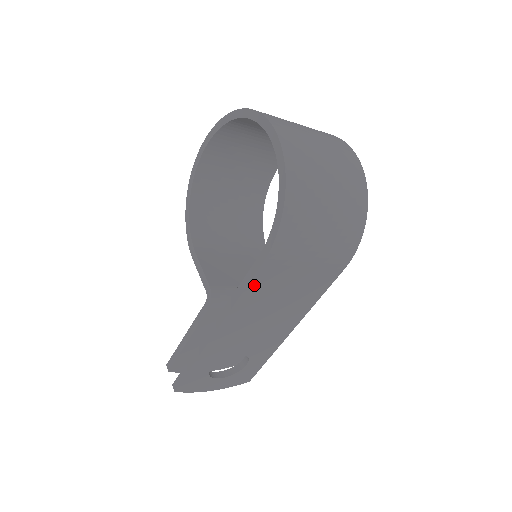
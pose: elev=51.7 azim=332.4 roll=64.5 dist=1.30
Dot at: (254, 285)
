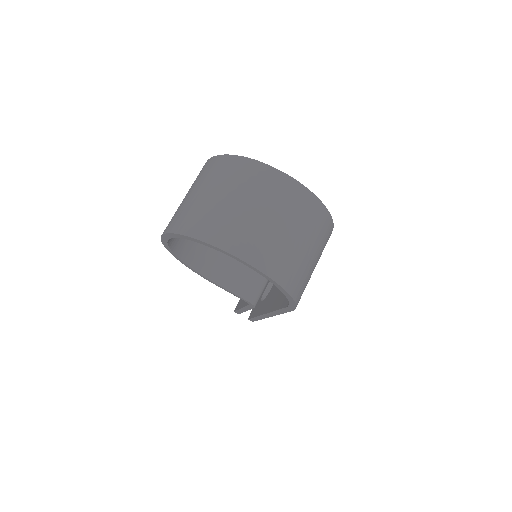
Dot at: occluded
